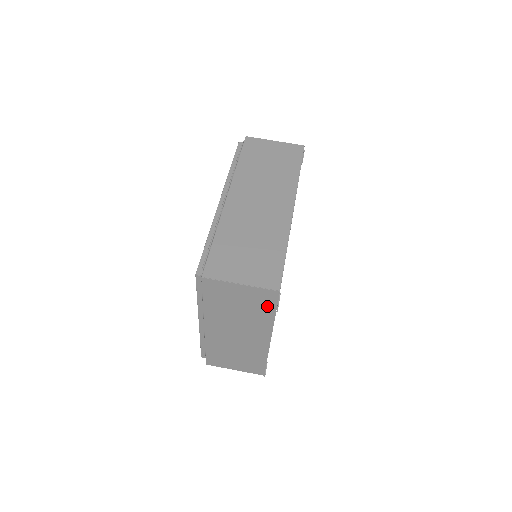
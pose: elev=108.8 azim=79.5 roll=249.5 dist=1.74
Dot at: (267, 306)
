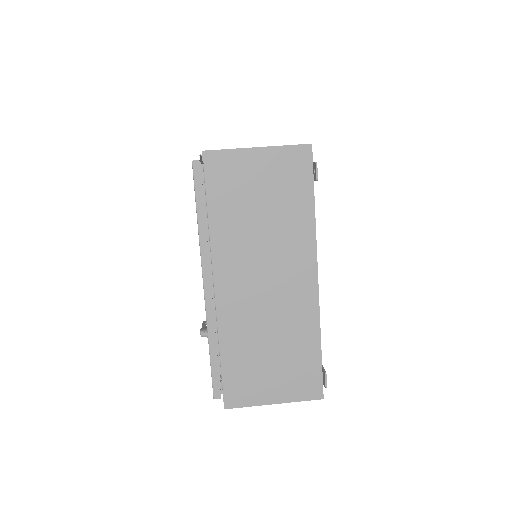
Dot at: (300, 187)
